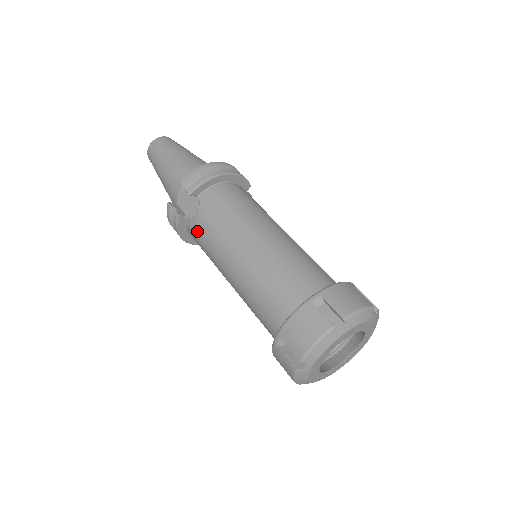
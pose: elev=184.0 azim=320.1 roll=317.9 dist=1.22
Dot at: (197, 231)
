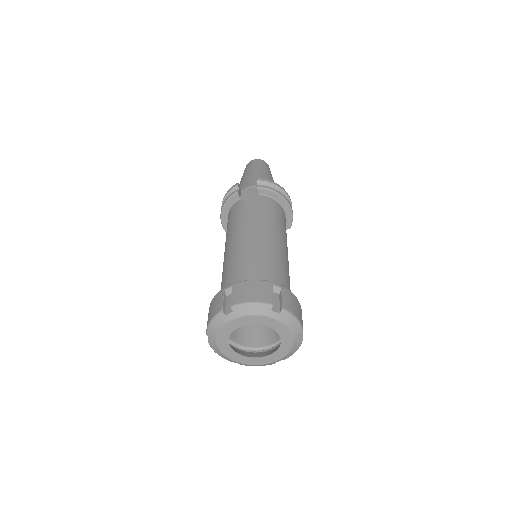
Dot at: (238, 209)
